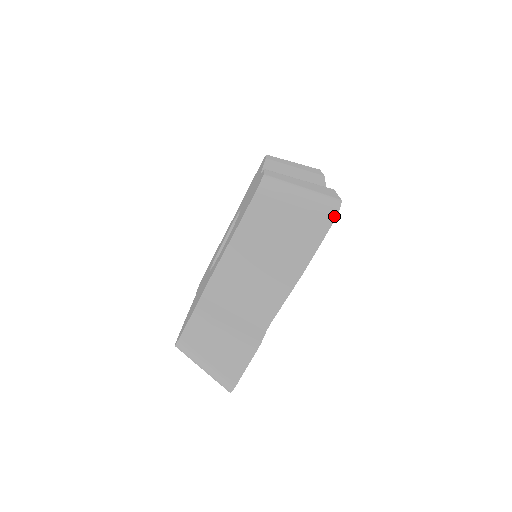
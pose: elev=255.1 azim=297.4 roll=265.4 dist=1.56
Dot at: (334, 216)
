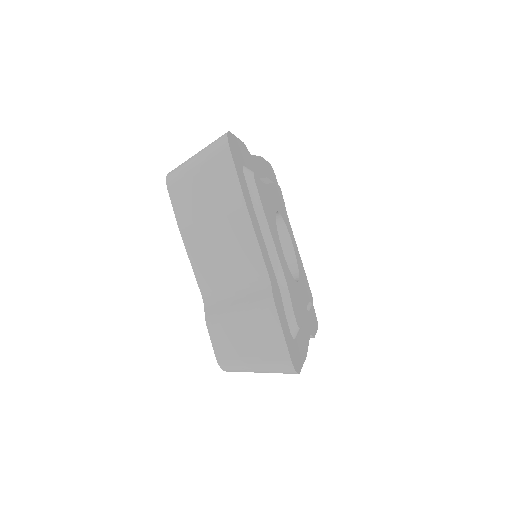
Dot at: (226, 143)
